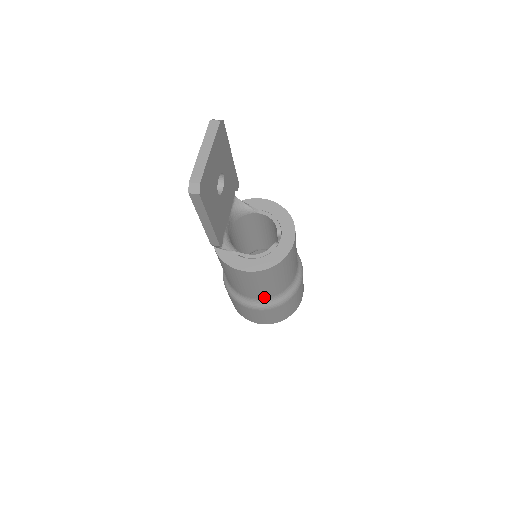
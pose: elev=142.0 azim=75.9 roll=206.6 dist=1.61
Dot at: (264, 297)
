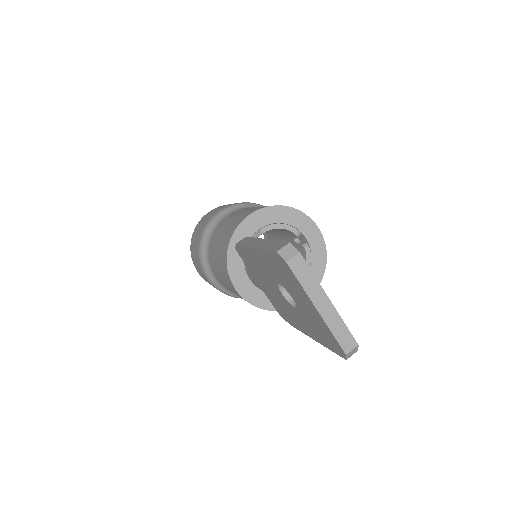
Dot at: occluded
